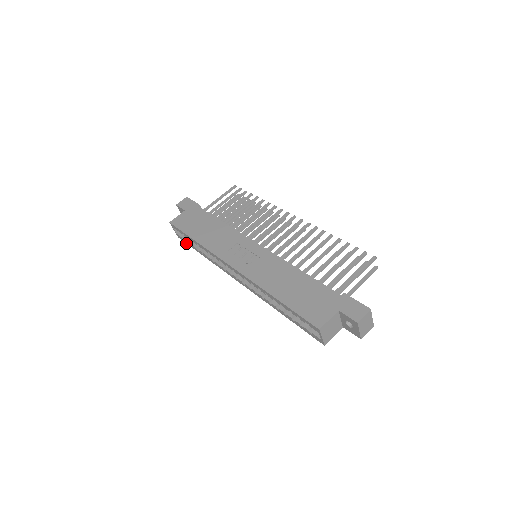
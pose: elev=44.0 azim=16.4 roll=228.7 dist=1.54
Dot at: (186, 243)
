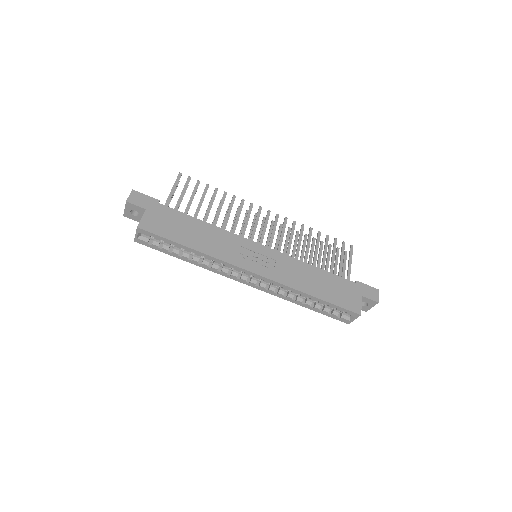
Dot at: (152, 248)
